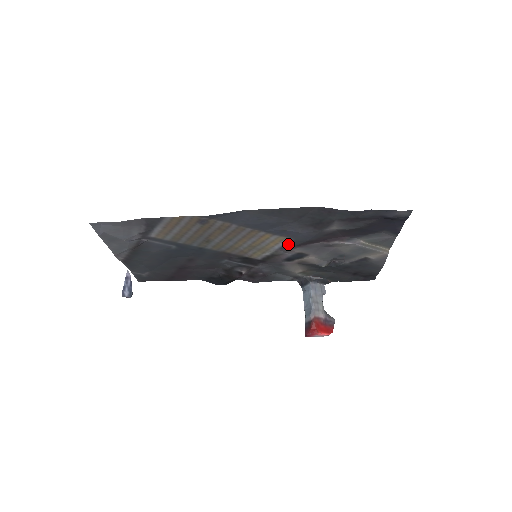
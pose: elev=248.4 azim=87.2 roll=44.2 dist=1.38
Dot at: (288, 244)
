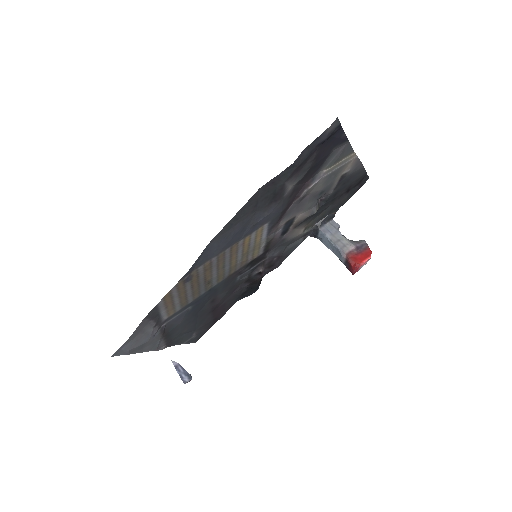
Dot at: (270, 227)
